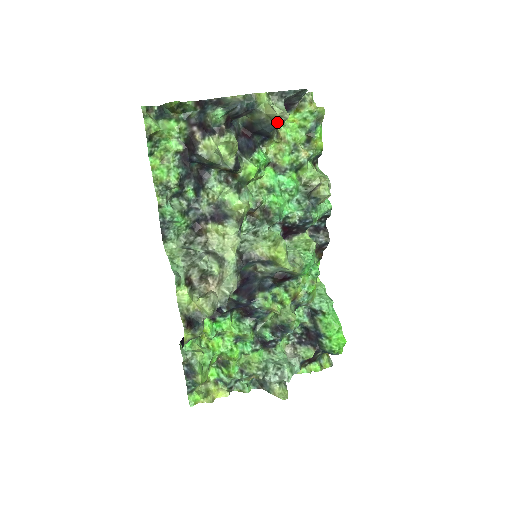
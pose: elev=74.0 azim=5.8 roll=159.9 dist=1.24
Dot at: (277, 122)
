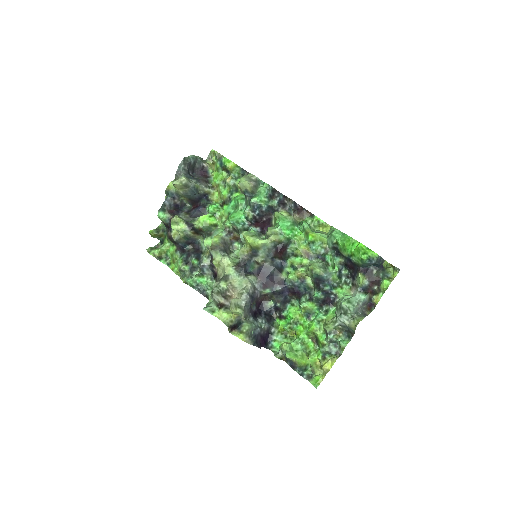
Dot at: (186, 186)
